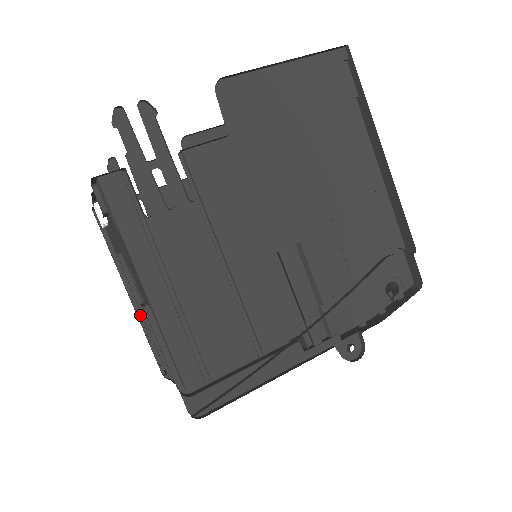
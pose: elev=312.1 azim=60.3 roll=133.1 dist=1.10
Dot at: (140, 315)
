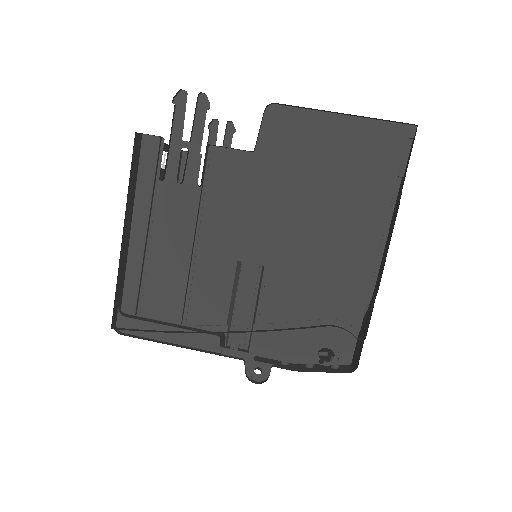
Dot at: occluded
